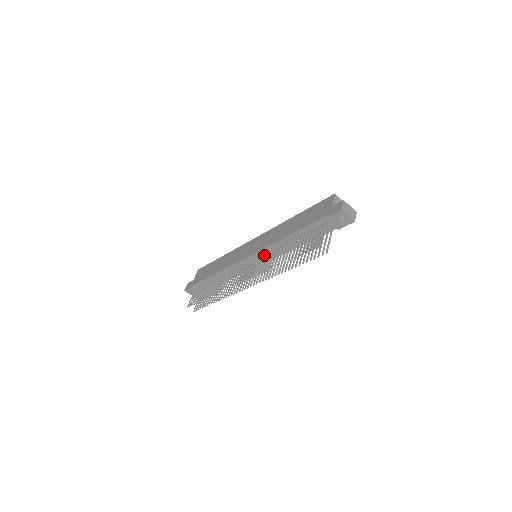
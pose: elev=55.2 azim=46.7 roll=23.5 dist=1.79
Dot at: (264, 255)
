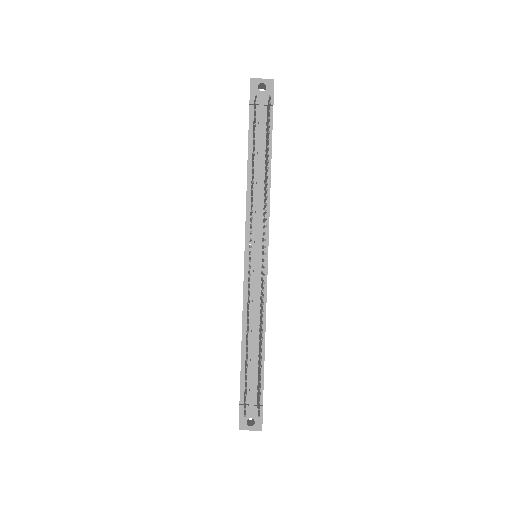
Dot at: occluded
